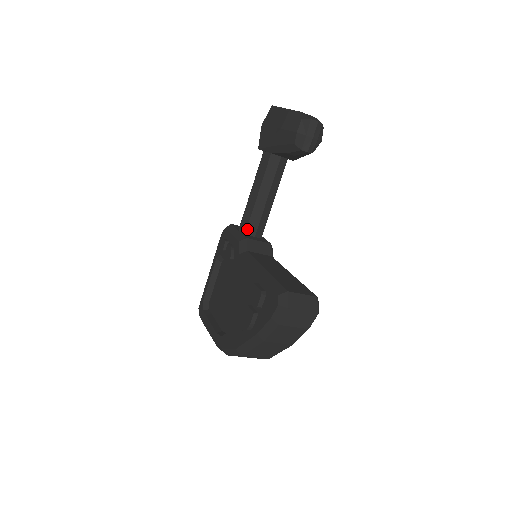
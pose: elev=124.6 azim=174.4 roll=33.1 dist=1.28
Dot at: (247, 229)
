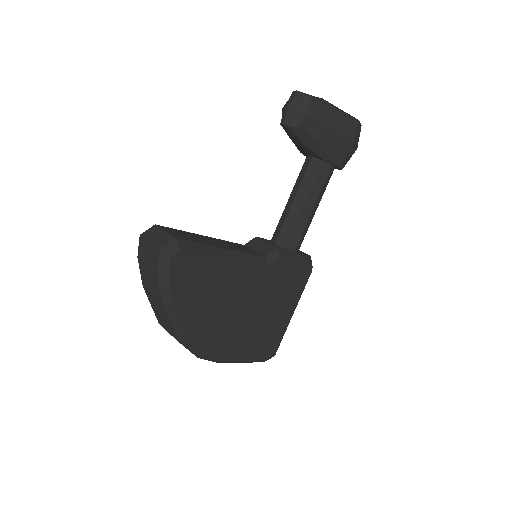
Dot at: (273, 236)
